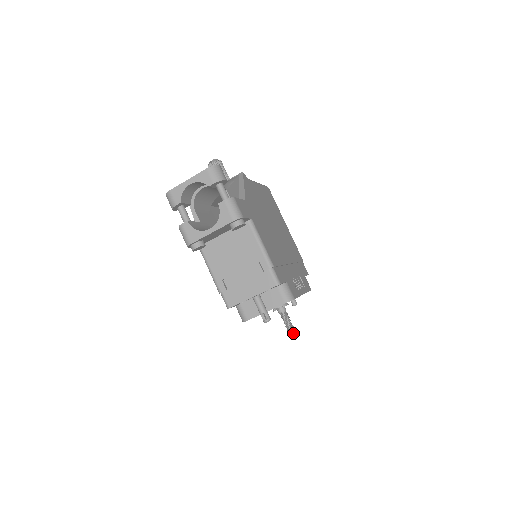
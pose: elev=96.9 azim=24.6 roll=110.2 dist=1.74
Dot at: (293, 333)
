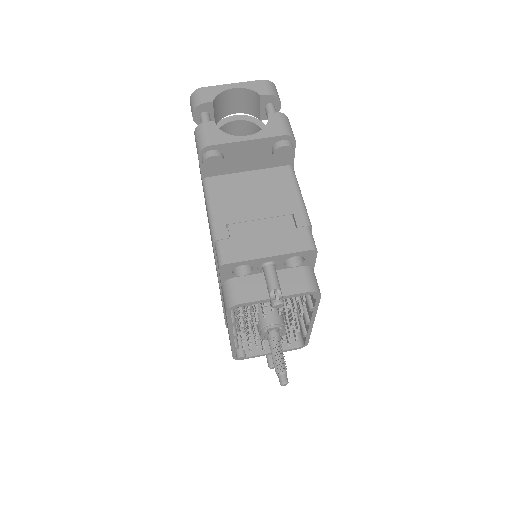
Dot at: (285, 375)
